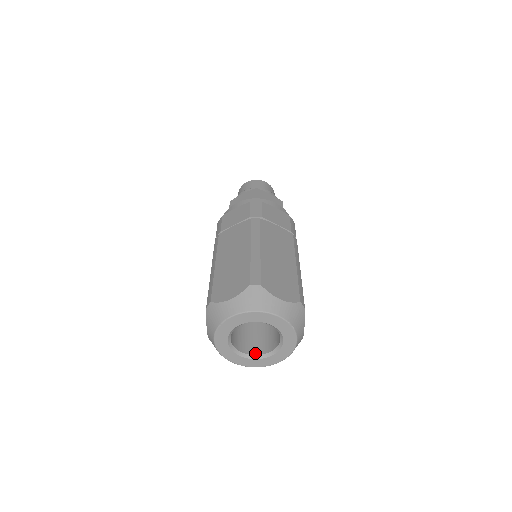
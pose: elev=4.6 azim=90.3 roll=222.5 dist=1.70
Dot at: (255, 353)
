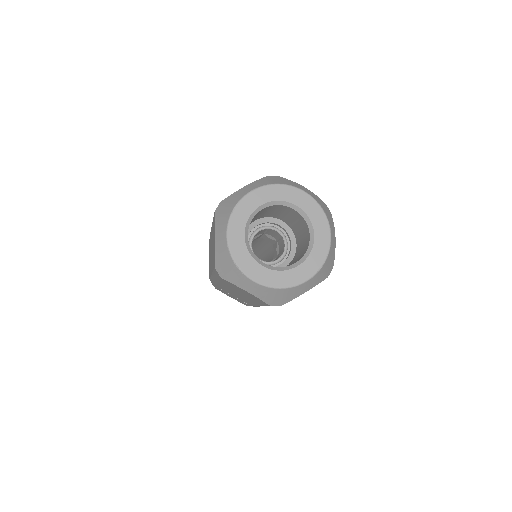
Dot at: (278, 267)
